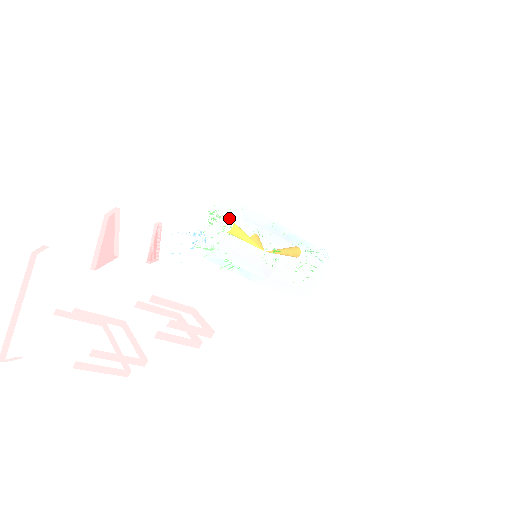
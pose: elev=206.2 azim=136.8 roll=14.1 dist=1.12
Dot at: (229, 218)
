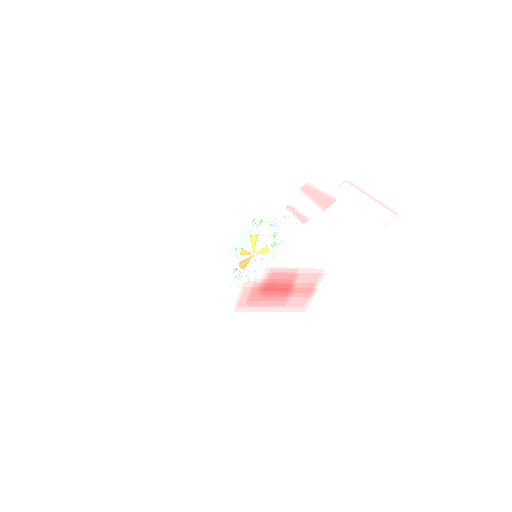
Dot at: occluded
